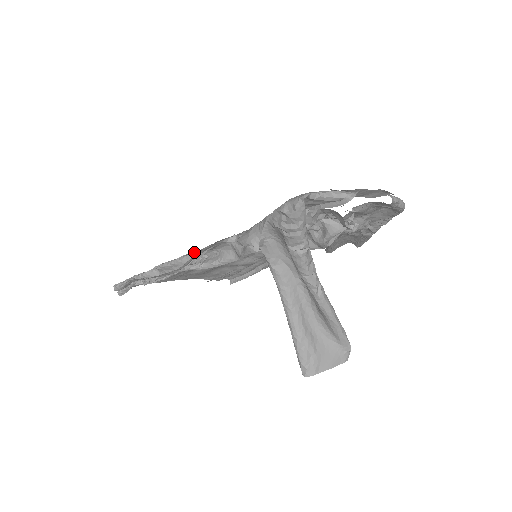
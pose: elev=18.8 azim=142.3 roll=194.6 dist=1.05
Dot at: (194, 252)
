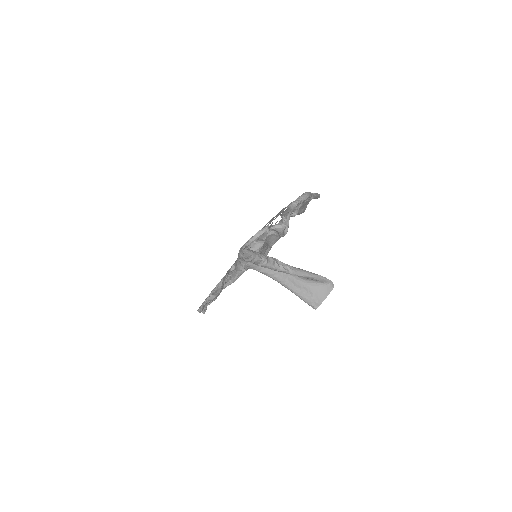
Dot at: (221, 280)
